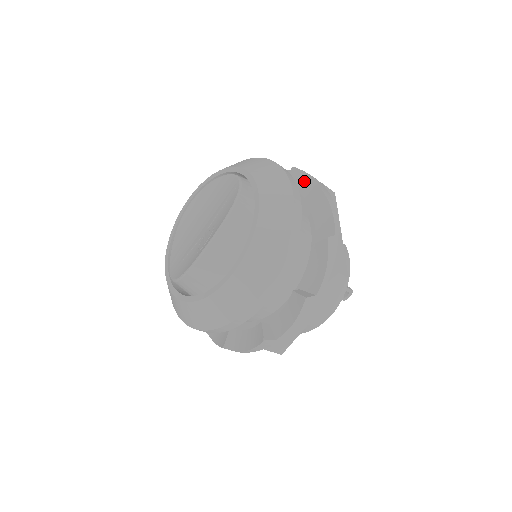
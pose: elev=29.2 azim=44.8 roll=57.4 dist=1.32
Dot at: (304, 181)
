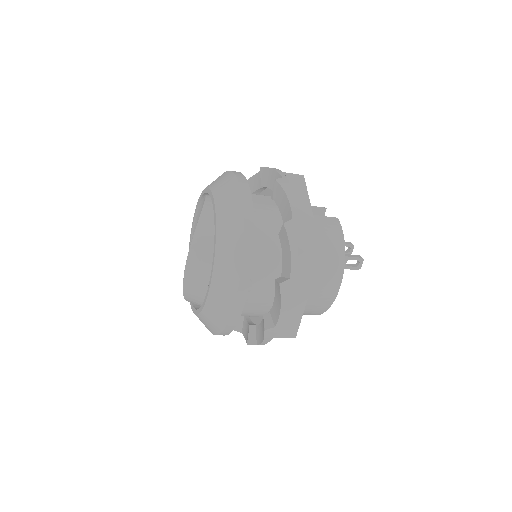
Dot at: (270, 176)
